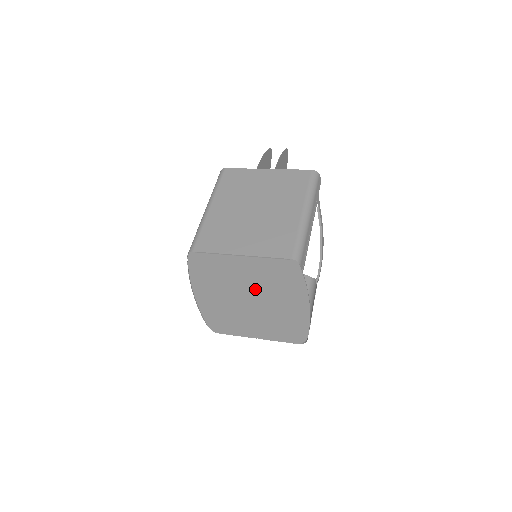
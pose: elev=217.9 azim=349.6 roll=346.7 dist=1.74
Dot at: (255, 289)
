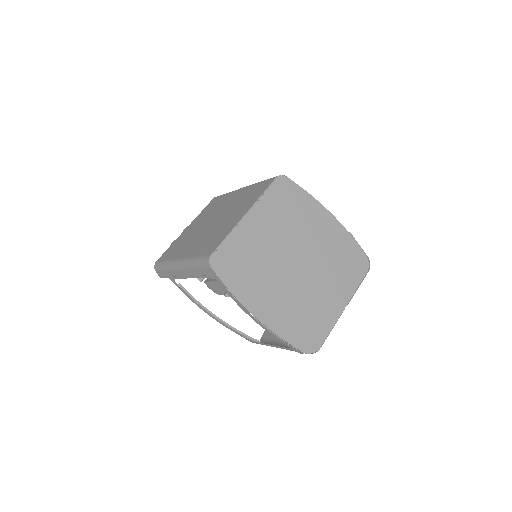
Dot at: (287, 242)
